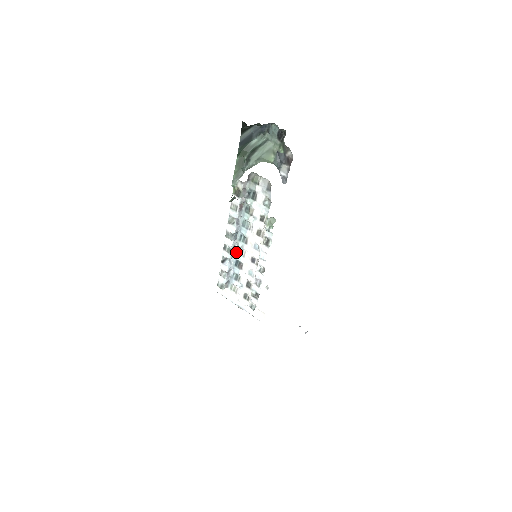
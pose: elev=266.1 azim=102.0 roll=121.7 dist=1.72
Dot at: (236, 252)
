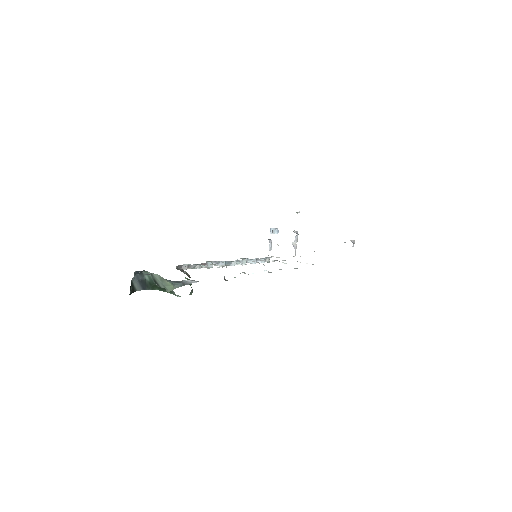
Dot at: (243, 260)
